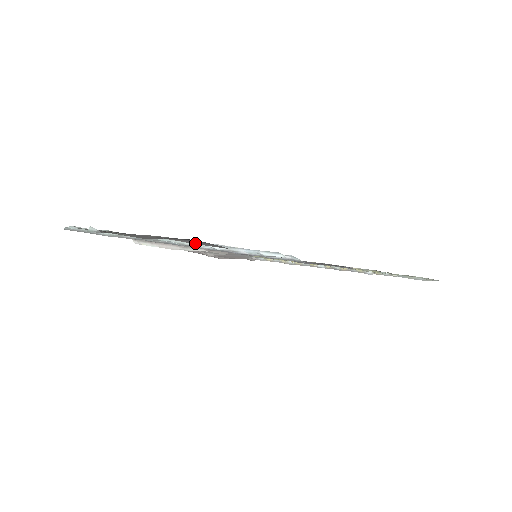
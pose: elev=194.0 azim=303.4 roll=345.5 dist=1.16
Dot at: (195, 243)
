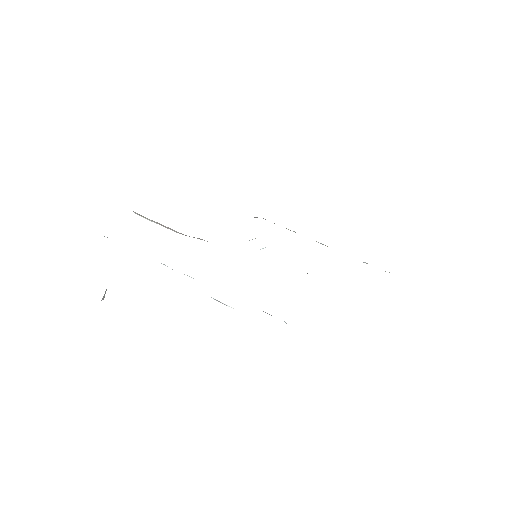
Dot at: occluded
